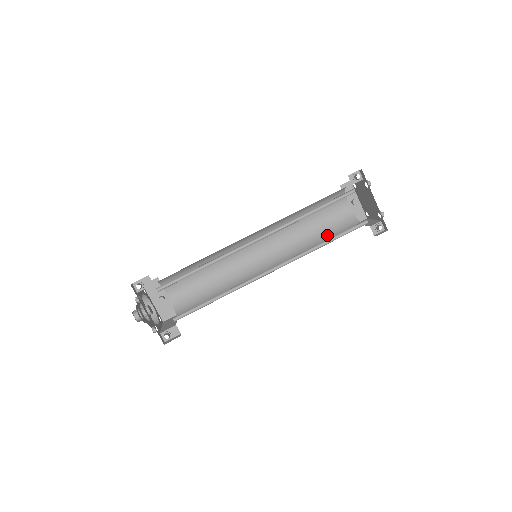
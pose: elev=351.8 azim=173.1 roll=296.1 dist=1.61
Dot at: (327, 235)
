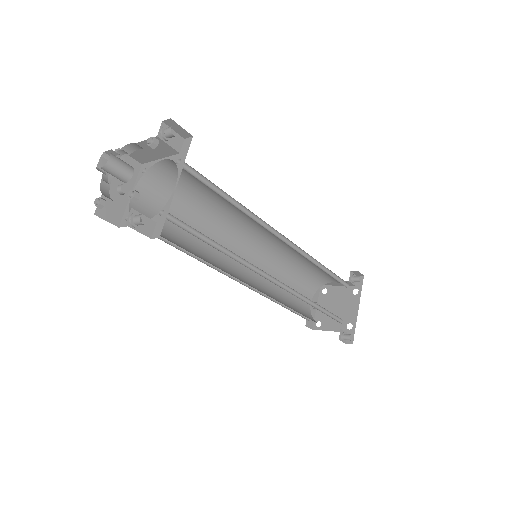
Dot at: (294, 308)
